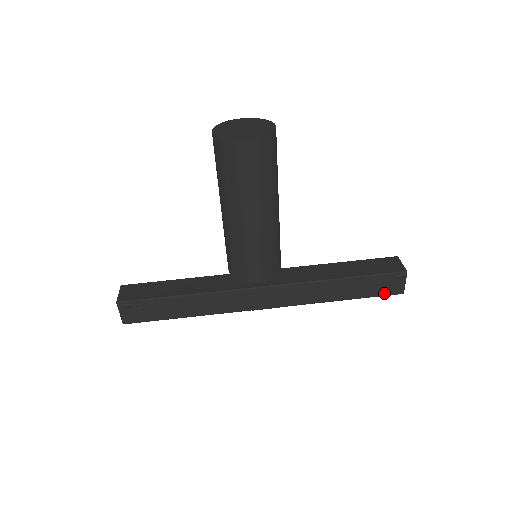
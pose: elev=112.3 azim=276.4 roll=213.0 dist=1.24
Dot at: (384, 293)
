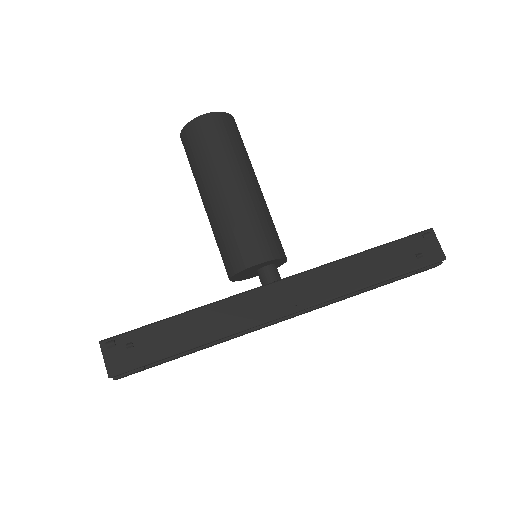
Dot at: (422, 263)
